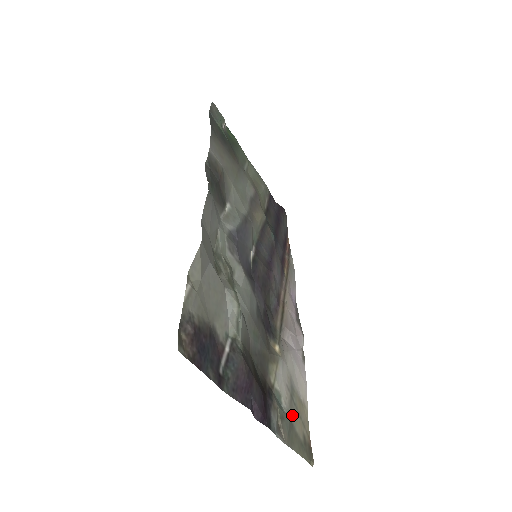
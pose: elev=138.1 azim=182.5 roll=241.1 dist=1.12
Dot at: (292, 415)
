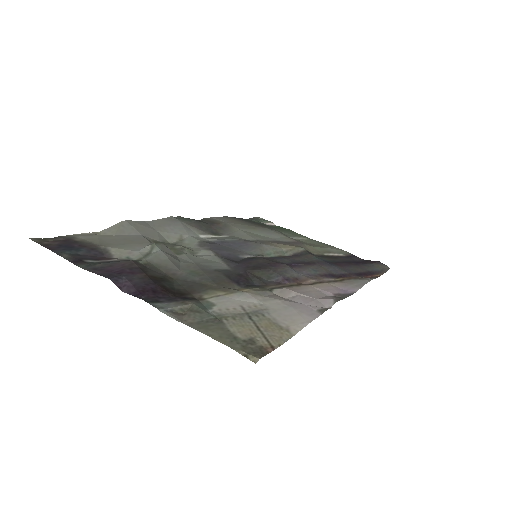
Dot at: (230, 320)
